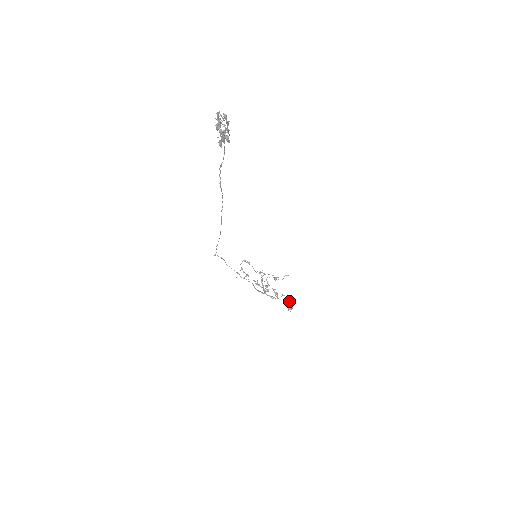
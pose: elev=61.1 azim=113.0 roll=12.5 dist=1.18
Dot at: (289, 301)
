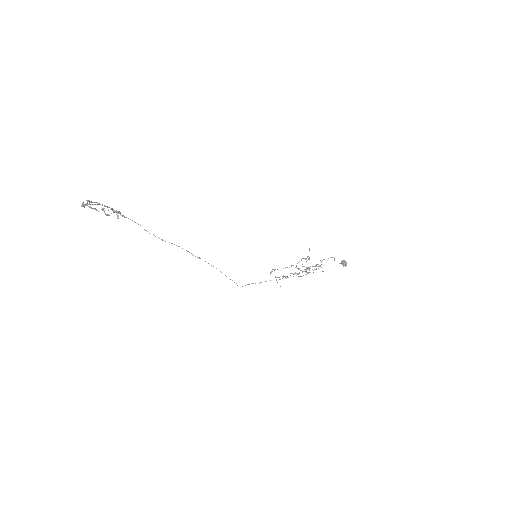
Dot at: (328, 258)
